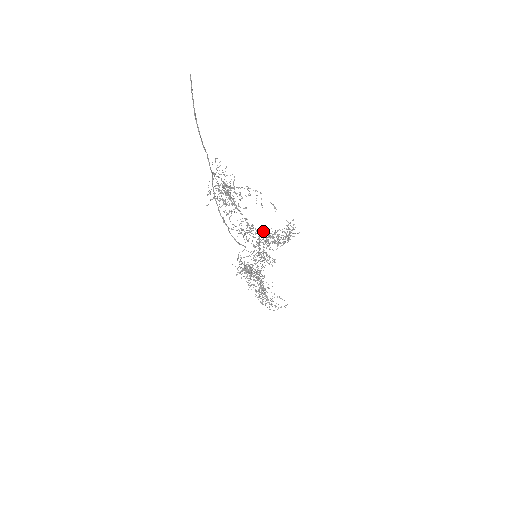
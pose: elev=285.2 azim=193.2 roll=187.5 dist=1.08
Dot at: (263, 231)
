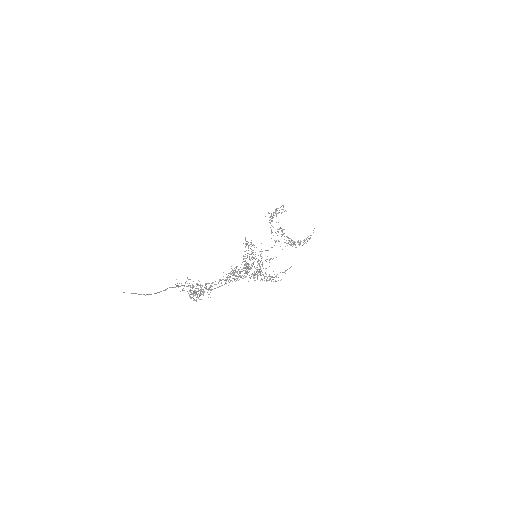
Dot at: occluded
